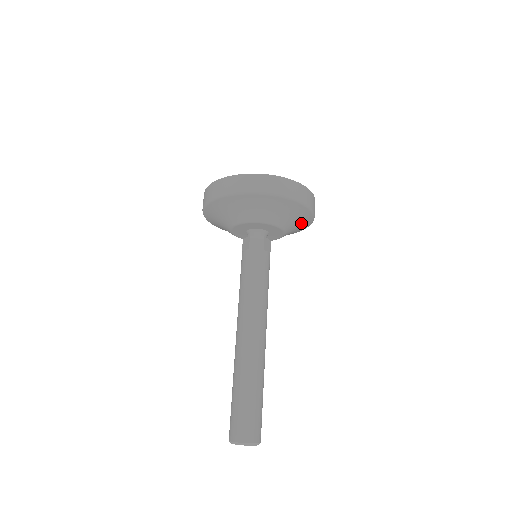
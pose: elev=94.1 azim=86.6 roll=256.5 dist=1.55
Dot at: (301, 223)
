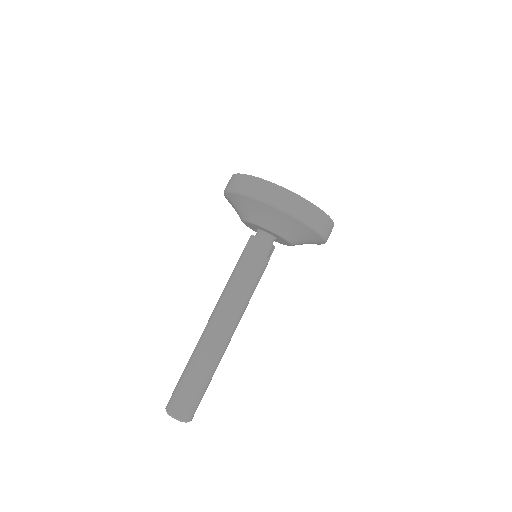
Dot at: occluded
